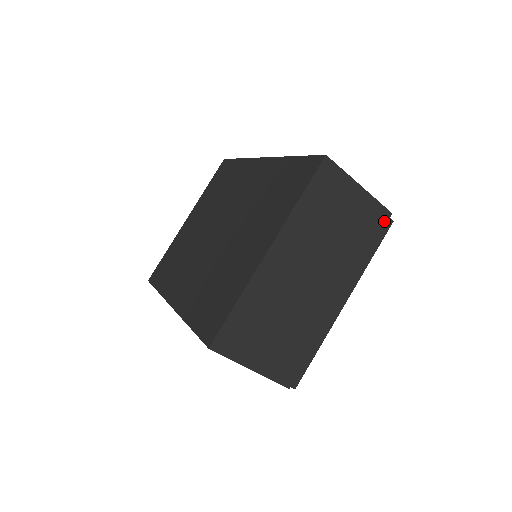
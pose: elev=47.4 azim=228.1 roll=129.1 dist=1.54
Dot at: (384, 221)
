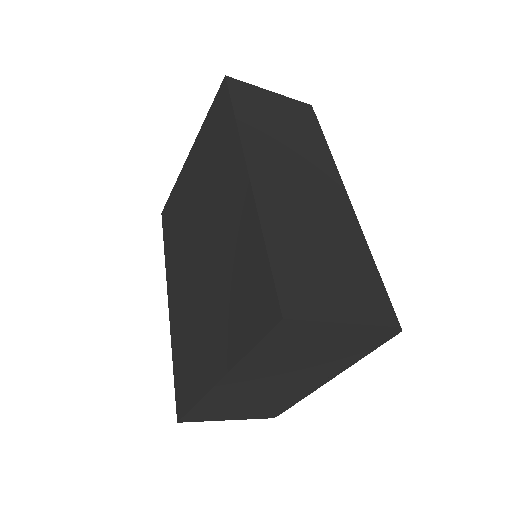
Dot at: (386, 334)
